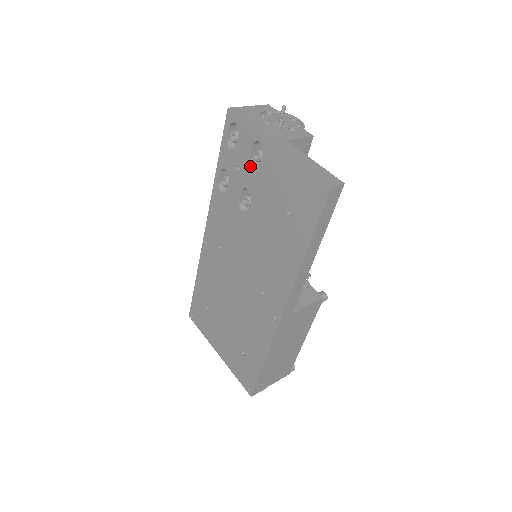
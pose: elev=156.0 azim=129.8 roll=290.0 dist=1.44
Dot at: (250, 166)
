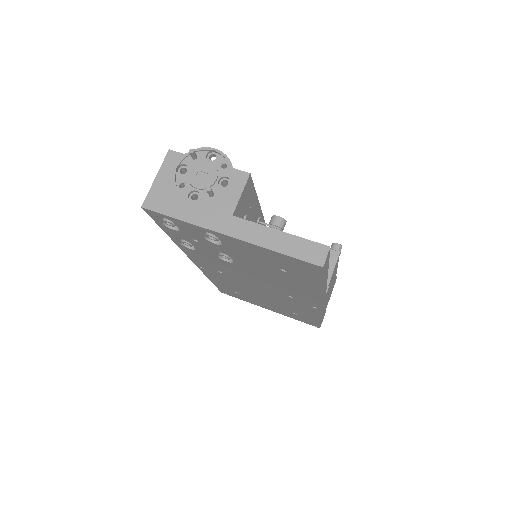
Dot at: (210, 242)
